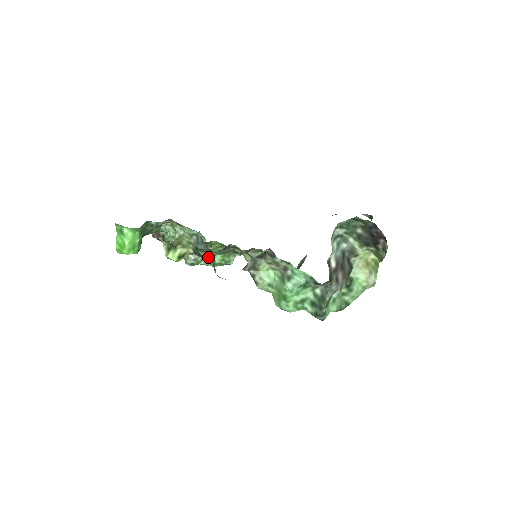
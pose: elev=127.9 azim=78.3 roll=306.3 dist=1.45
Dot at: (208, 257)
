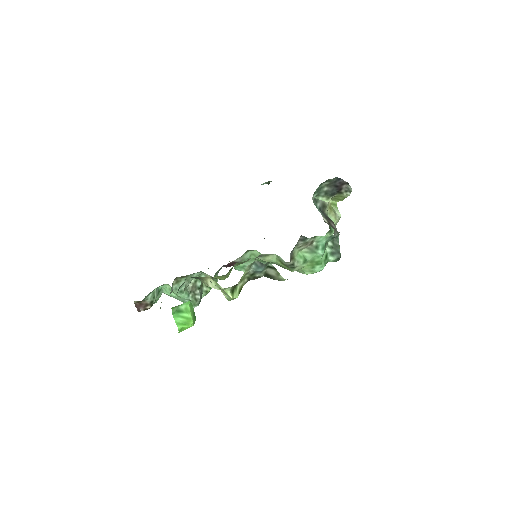
Dot at: (262, 274)
